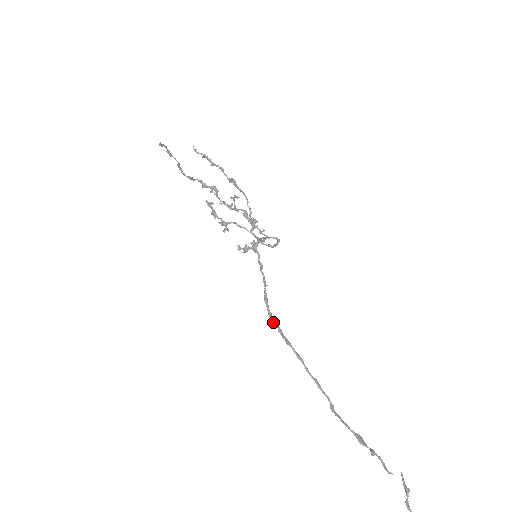
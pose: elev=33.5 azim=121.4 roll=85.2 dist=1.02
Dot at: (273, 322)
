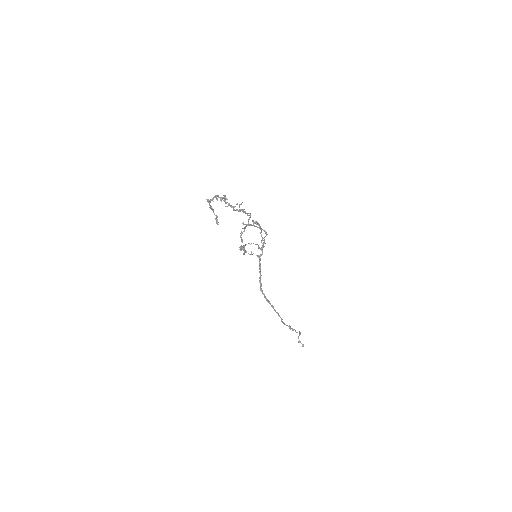
Dot at: occluded
